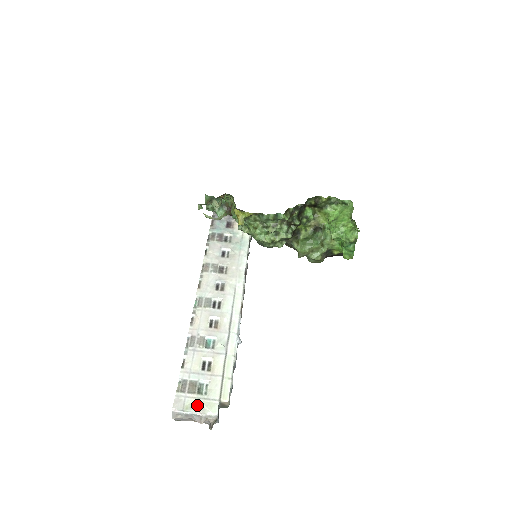
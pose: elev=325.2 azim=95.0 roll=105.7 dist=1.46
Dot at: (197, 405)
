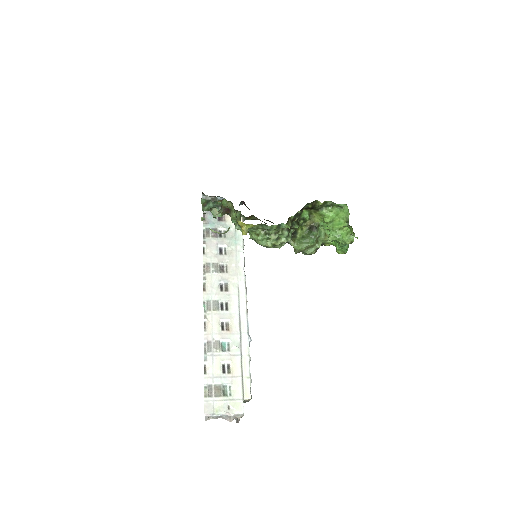
Dot at: (225, 407)
